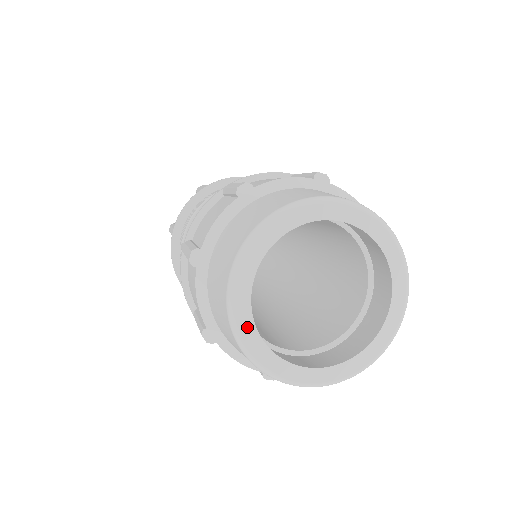
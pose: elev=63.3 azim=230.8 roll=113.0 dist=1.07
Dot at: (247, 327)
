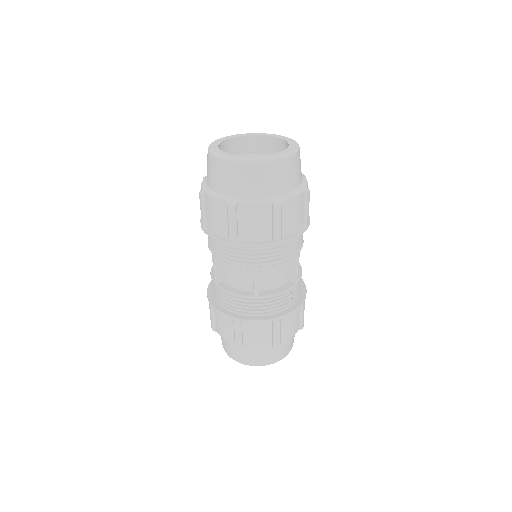
Dot at: (230, 155)
